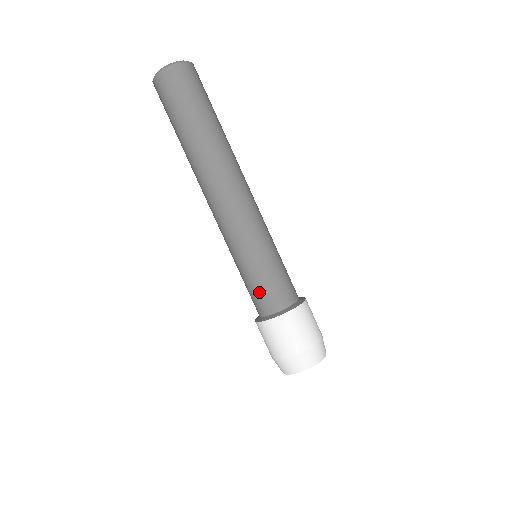
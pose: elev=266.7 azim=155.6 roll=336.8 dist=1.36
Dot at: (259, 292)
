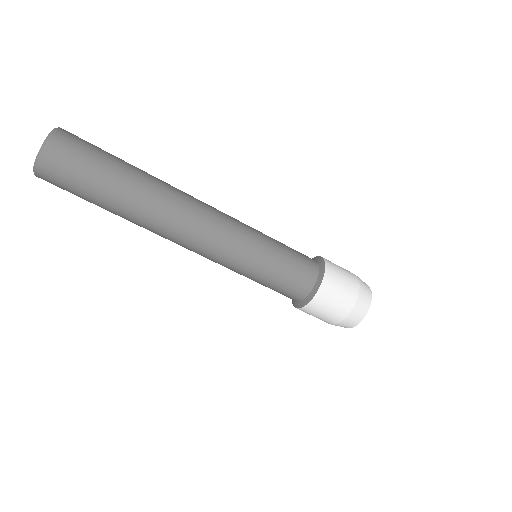
Dot at: (285, 286)
